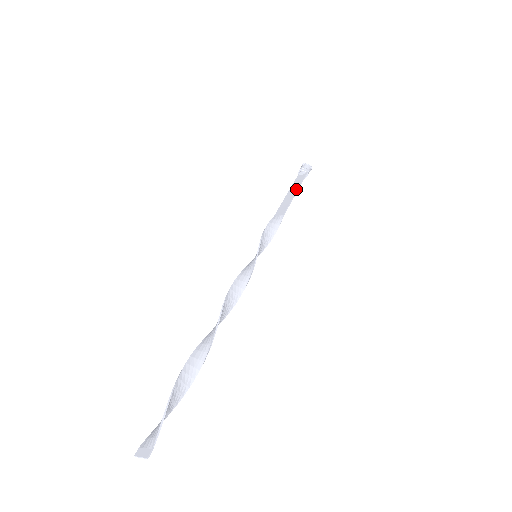
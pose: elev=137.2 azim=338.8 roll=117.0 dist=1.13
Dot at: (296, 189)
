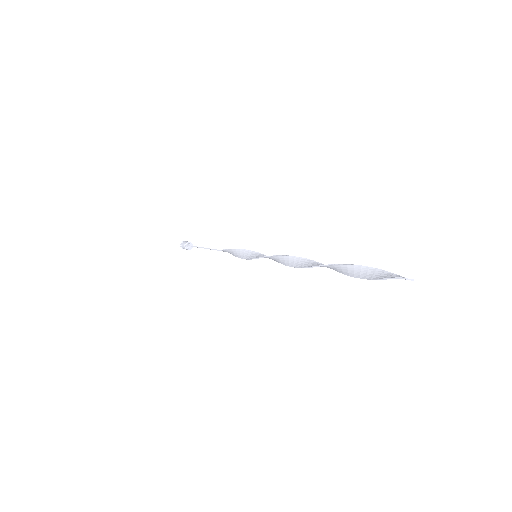
Dot at: occluded
